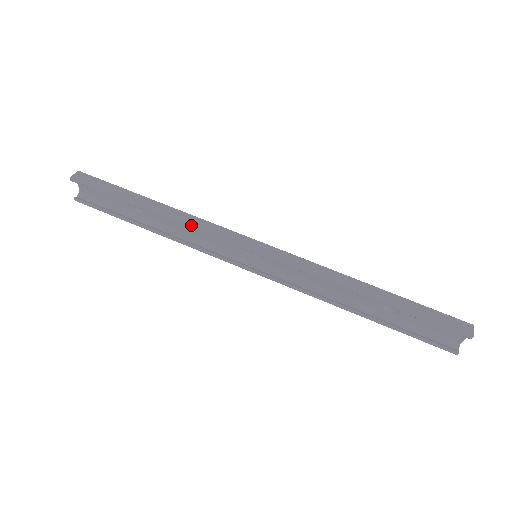
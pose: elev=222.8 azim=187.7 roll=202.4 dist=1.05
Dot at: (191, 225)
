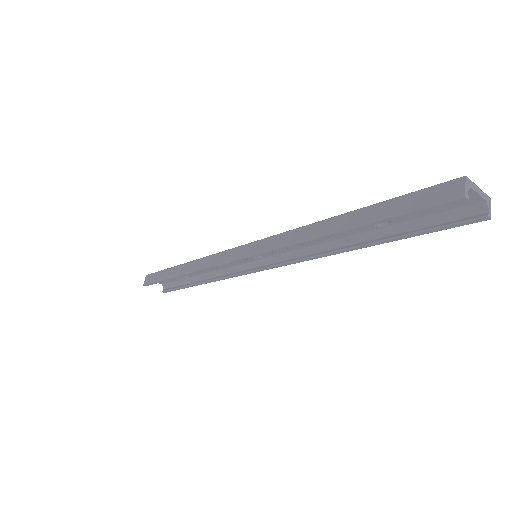
Dot at: (202, 269)
